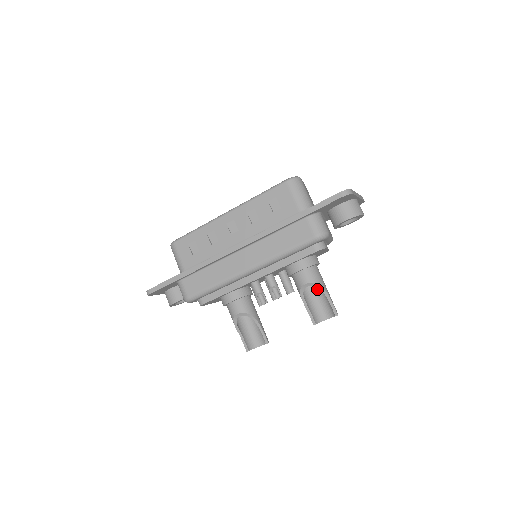
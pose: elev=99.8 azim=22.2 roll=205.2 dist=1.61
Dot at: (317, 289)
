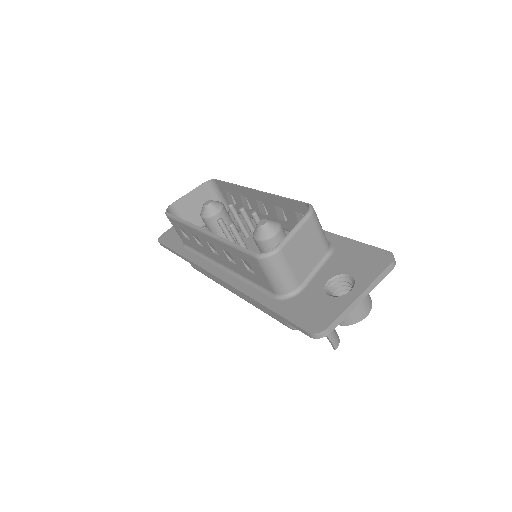
Dot at: occluded
